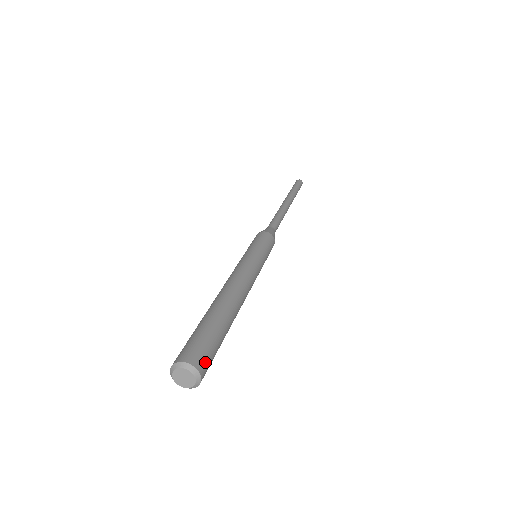
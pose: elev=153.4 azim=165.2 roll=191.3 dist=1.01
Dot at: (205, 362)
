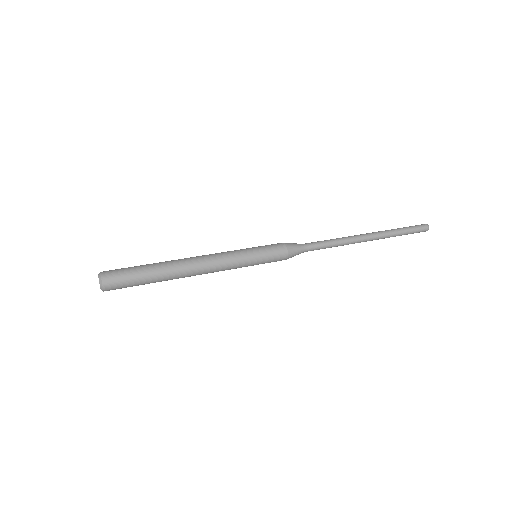
Dot at: (113, 284)
